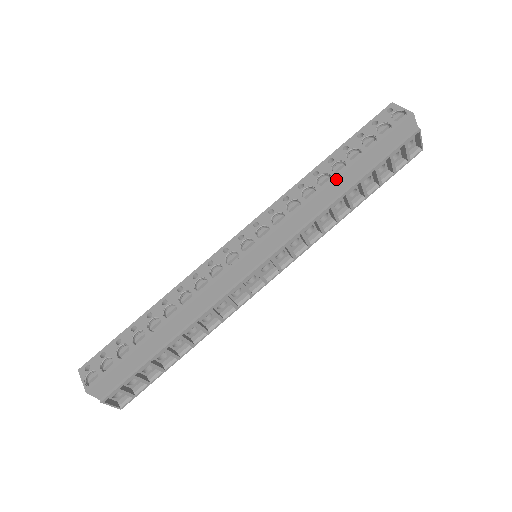
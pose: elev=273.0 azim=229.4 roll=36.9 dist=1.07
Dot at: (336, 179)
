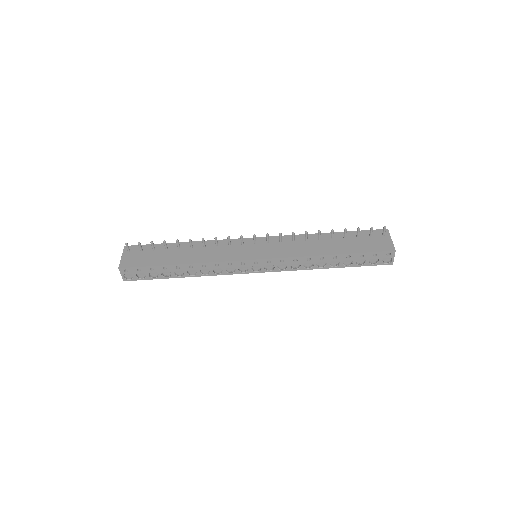
Dot at: (327, 268)
